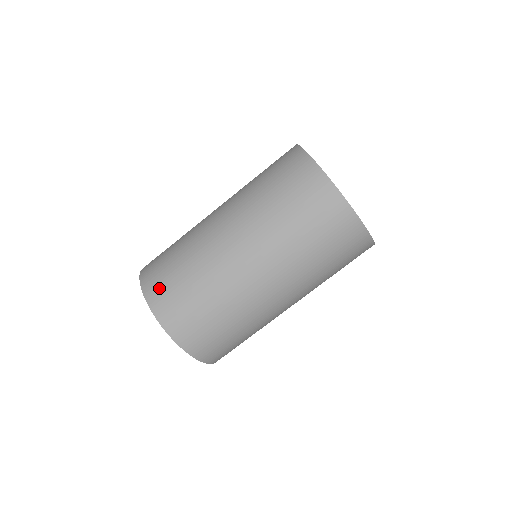
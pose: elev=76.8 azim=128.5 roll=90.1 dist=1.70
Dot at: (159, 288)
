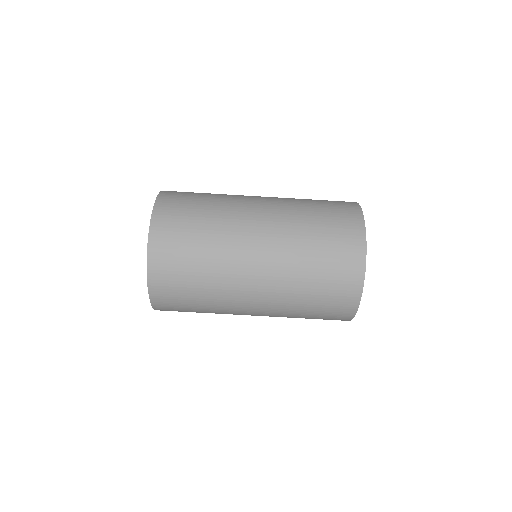
Dot at: (166, 255)
